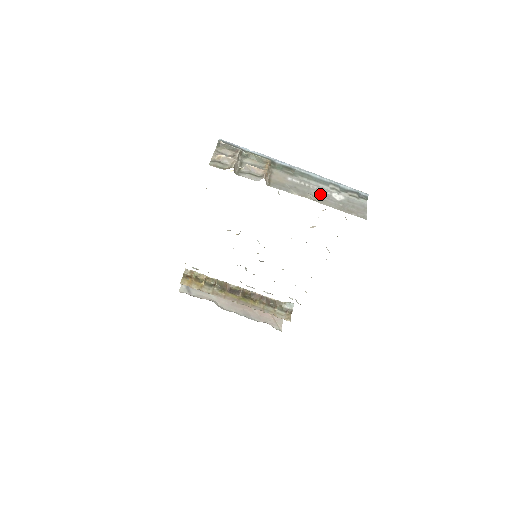
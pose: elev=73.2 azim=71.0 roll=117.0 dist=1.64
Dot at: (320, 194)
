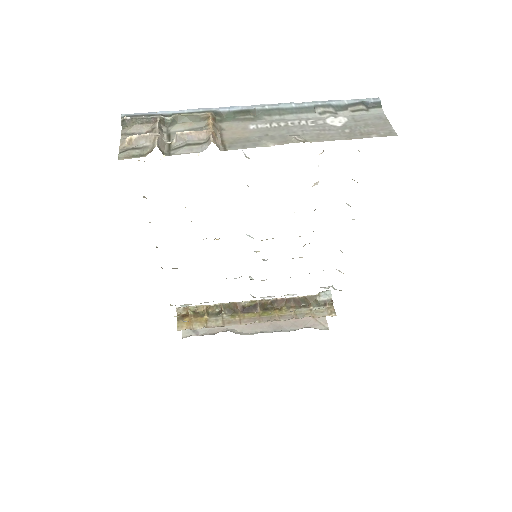
Dot at: (308, 129)
